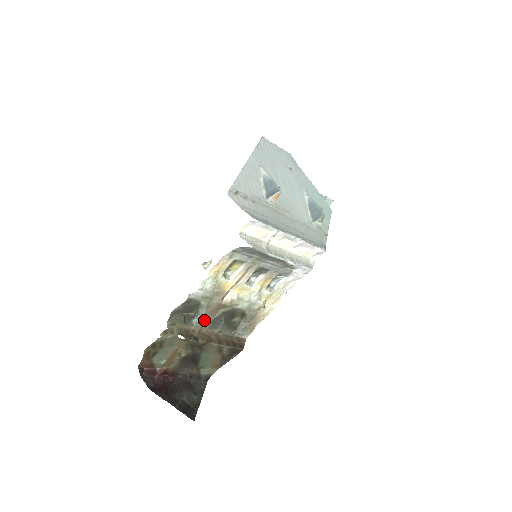
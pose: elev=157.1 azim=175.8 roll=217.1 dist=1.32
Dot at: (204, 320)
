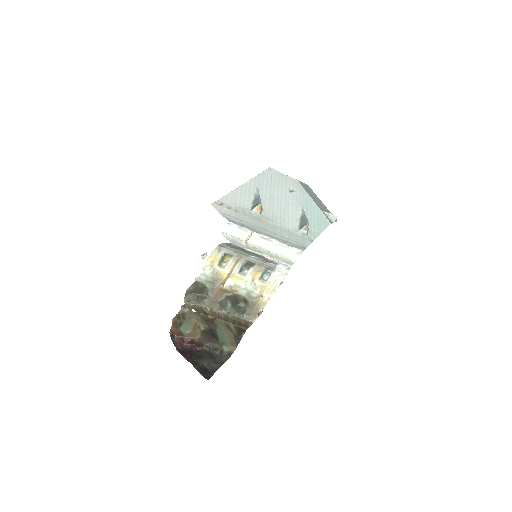
Dot at: (212, 301)
